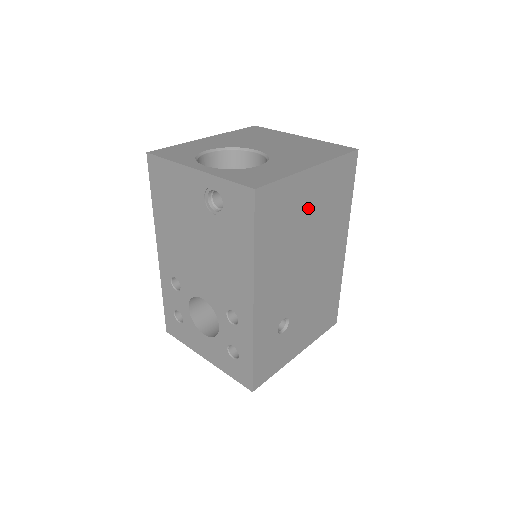
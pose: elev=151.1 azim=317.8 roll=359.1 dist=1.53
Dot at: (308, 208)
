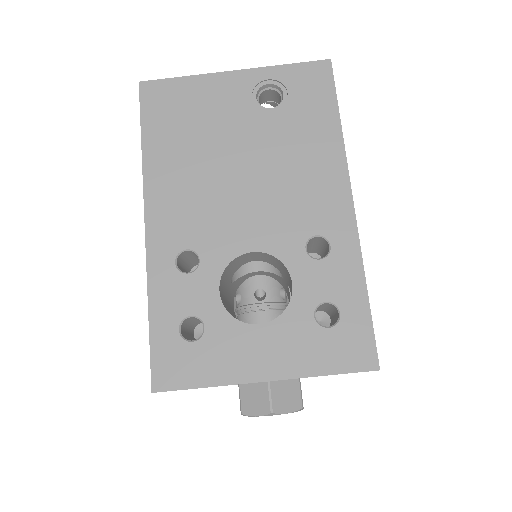
Dot at: occluded
